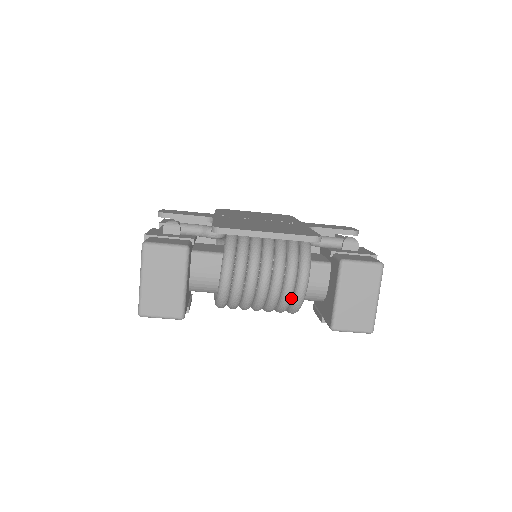
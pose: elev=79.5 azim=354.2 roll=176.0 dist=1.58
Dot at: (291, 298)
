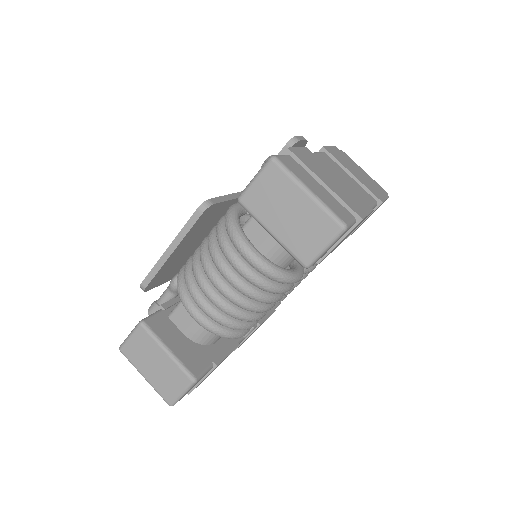
Dot at: (257, 275)
